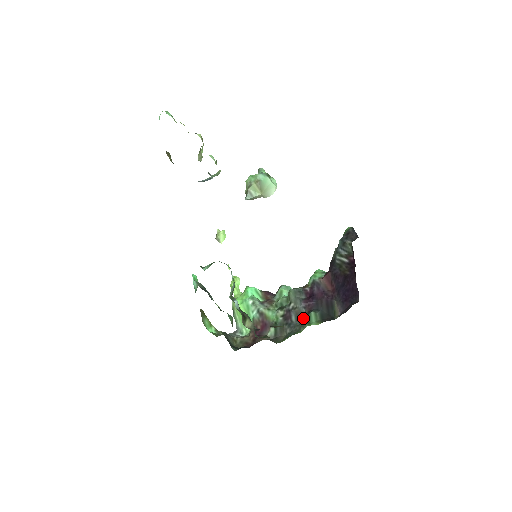
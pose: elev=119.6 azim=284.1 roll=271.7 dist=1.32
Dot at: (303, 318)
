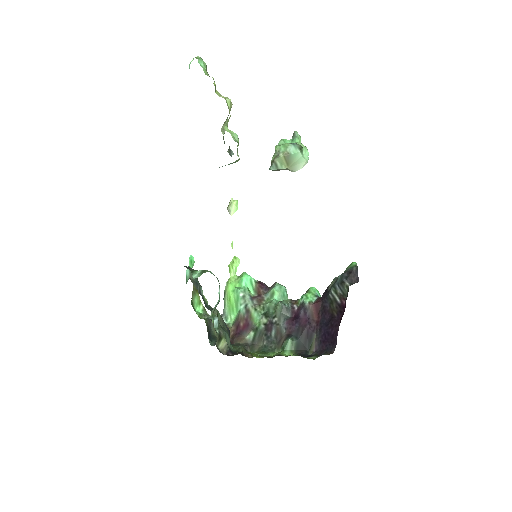
Dot at: (281, 339)
